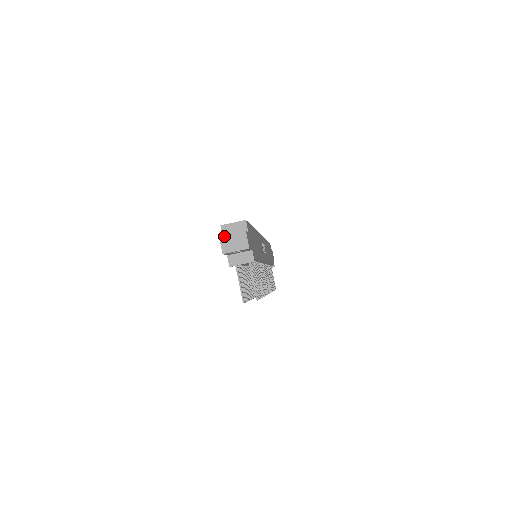
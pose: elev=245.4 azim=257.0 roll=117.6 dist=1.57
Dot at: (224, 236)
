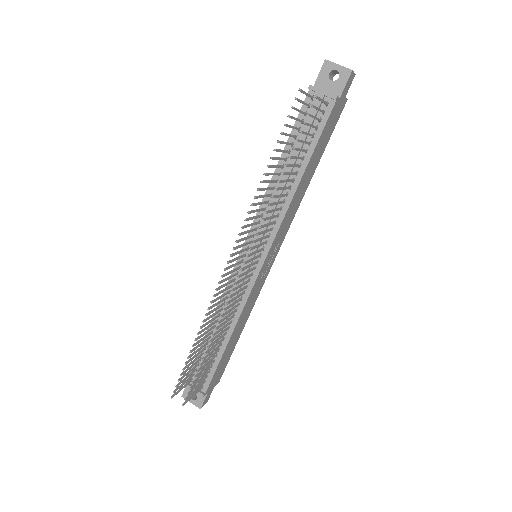
Dot at: occluded
